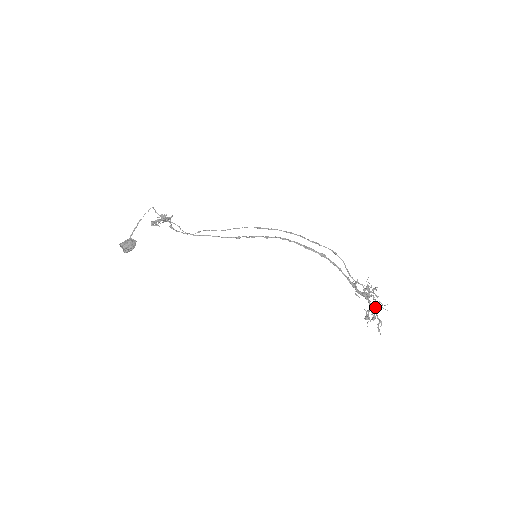
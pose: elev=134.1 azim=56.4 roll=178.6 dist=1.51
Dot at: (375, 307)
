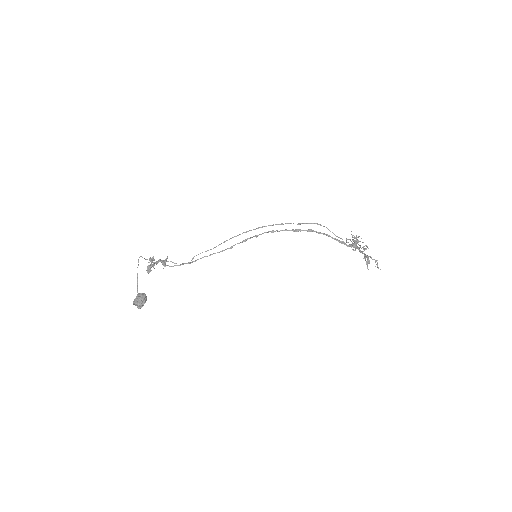
Dot at: (363, 251)
